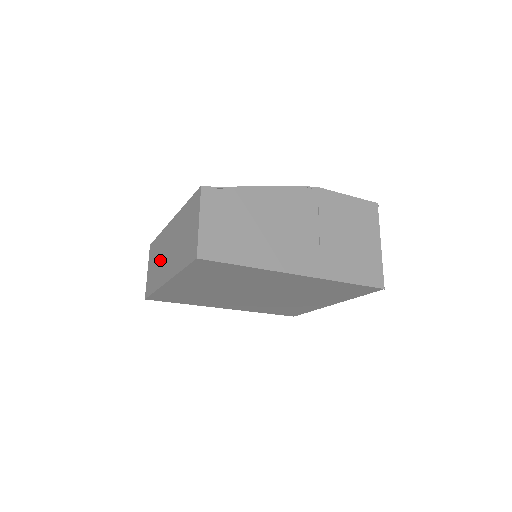
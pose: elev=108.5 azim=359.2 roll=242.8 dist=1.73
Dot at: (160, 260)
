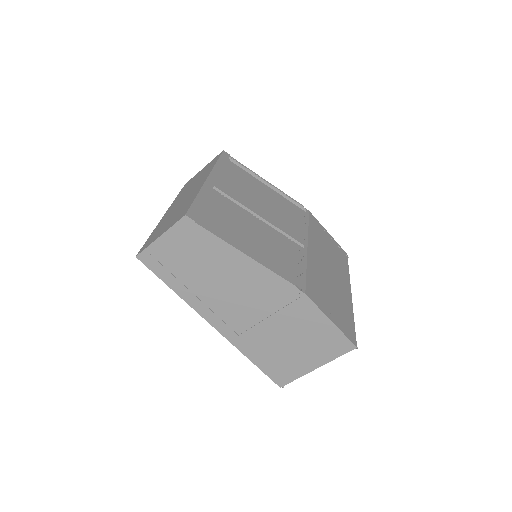
Dot at: (191, 186)
